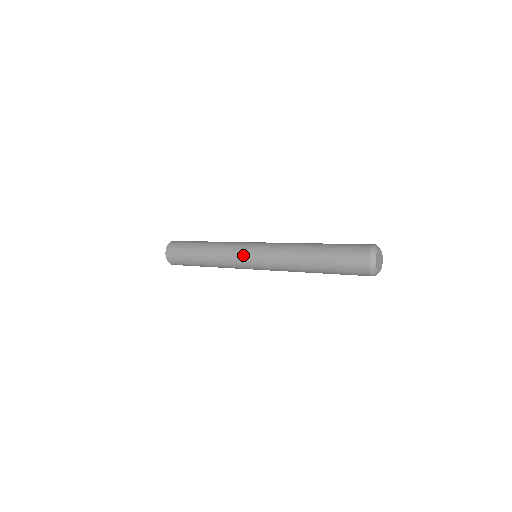
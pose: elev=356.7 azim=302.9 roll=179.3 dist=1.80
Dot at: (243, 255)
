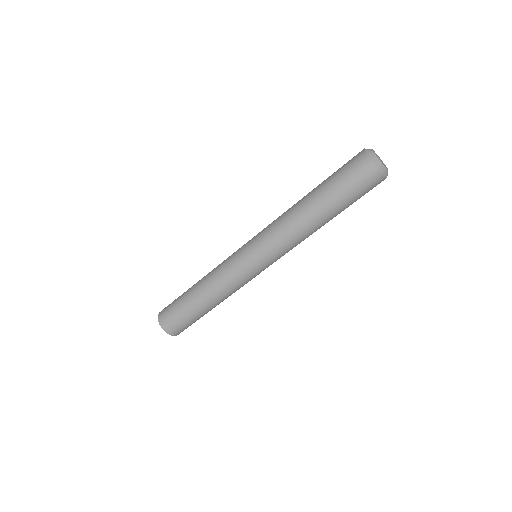
Dot at: (239, 251)
